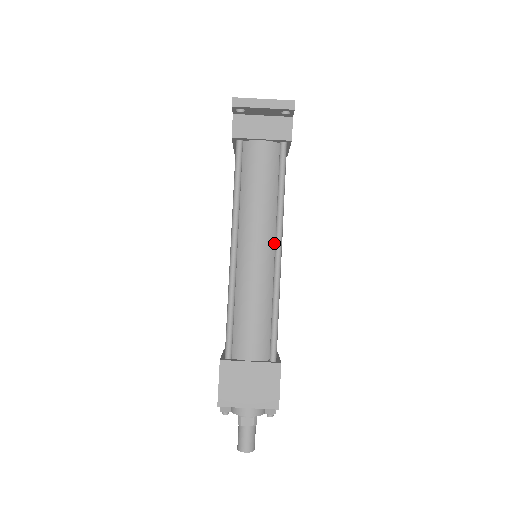
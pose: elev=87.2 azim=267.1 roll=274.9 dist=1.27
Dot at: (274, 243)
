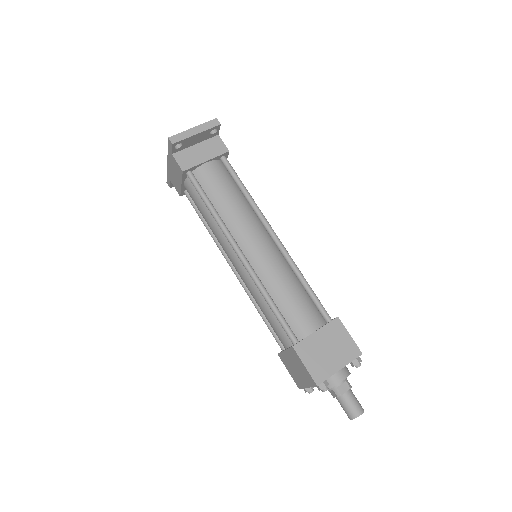
Dot at: (266, 233)
